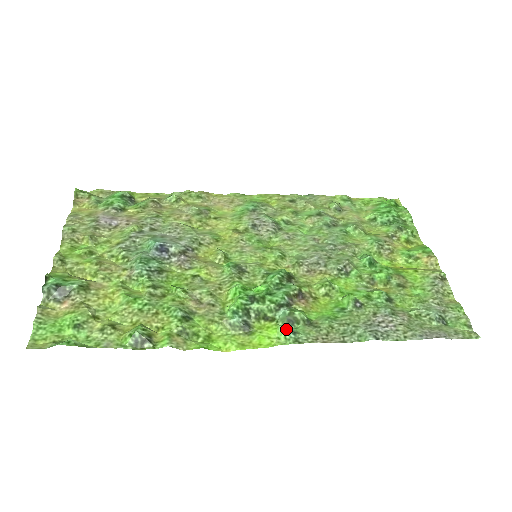
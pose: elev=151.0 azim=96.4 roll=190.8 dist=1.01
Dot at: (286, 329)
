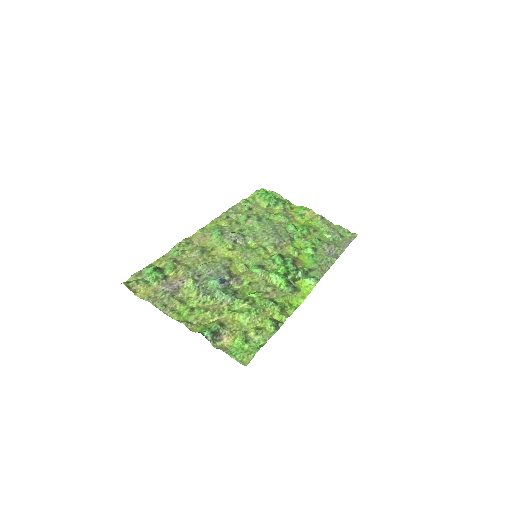
Dot at: (310, 278)
